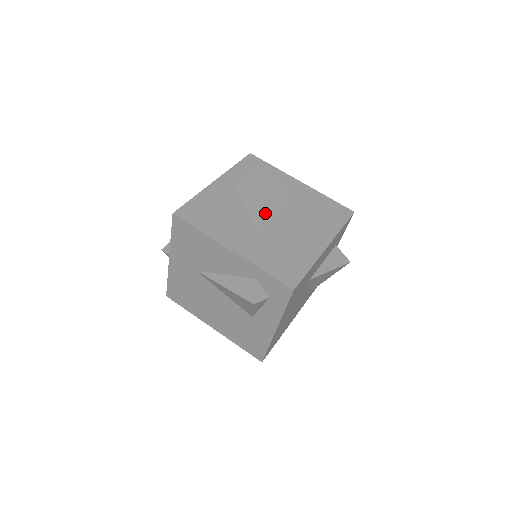
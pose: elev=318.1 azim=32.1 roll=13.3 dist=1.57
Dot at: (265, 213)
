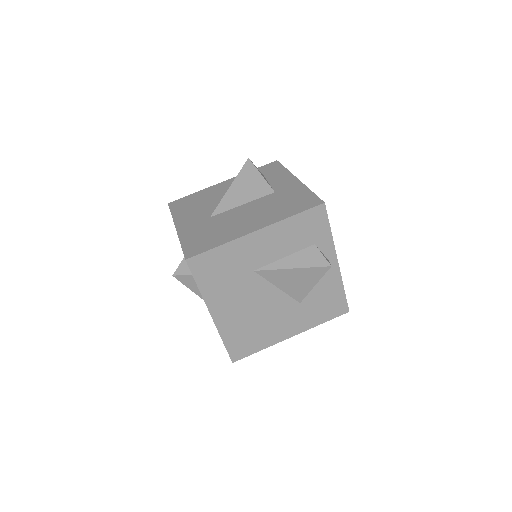
Dot at: (228, 202)
